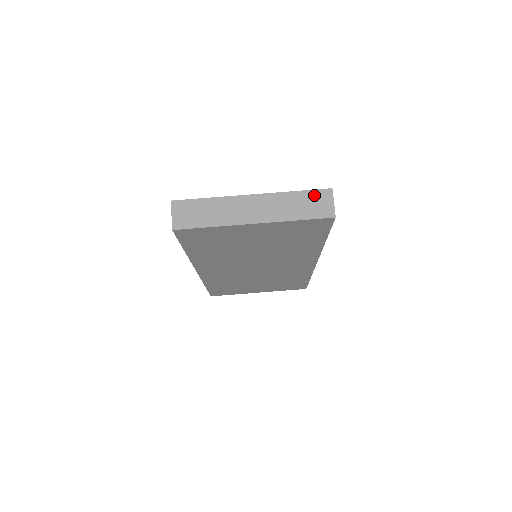
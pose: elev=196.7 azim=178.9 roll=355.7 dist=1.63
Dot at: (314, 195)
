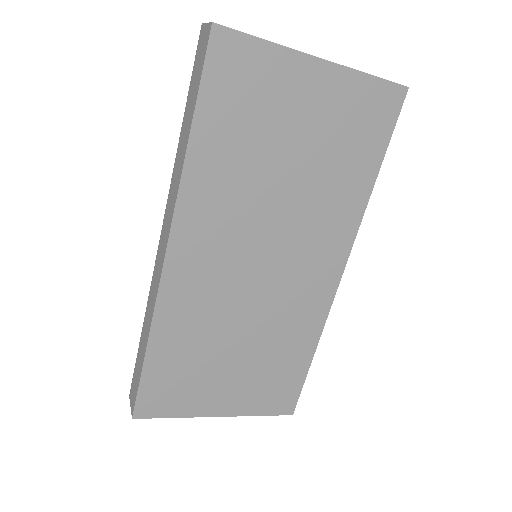
Dot at: occluded
